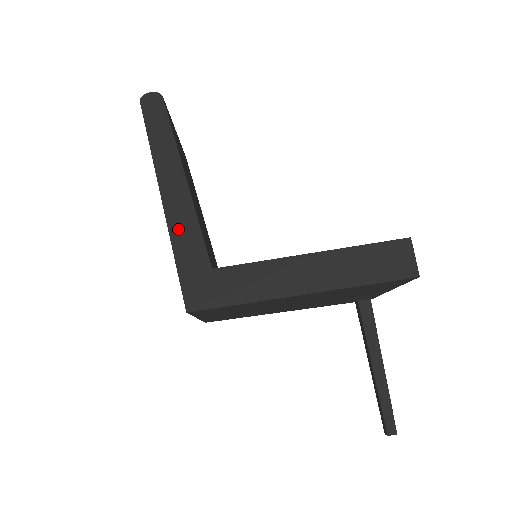
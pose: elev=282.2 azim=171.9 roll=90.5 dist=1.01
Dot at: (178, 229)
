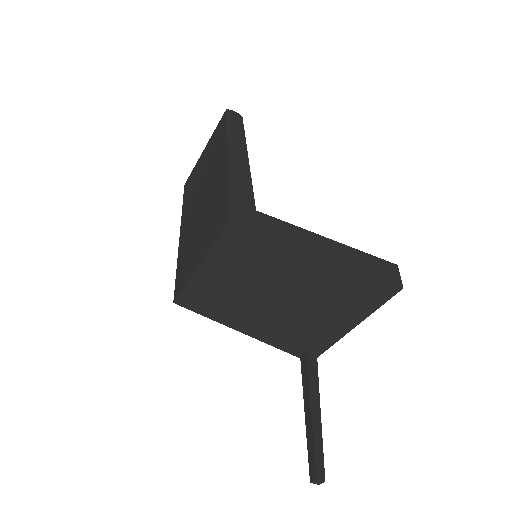
Dot at: (235, 177)
